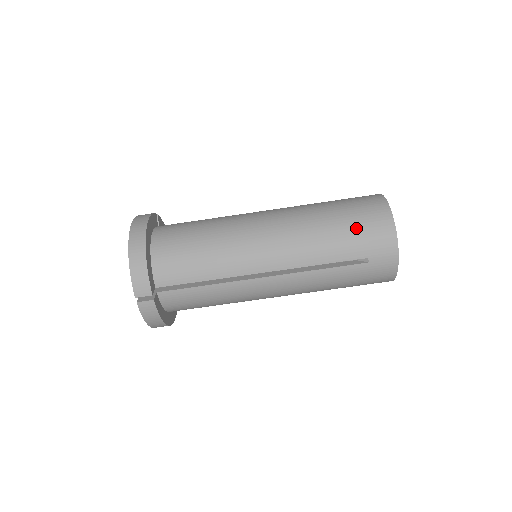
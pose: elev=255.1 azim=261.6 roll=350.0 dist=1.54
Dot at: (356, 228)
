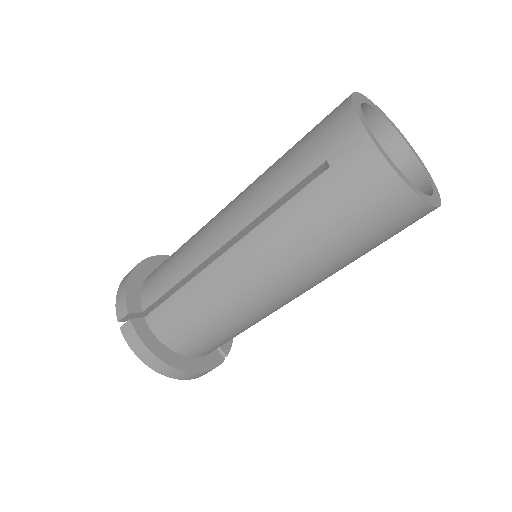
Dot at: (379, 237)
